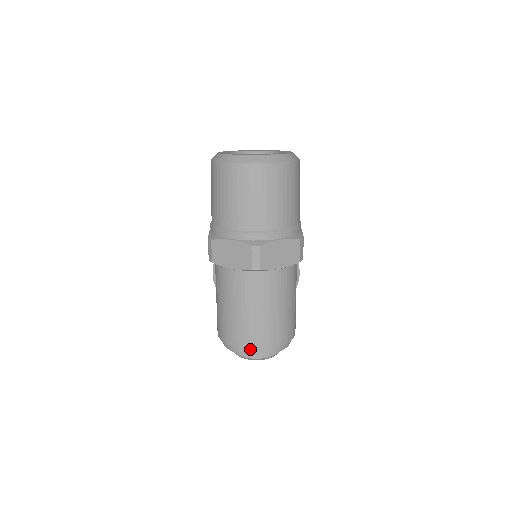
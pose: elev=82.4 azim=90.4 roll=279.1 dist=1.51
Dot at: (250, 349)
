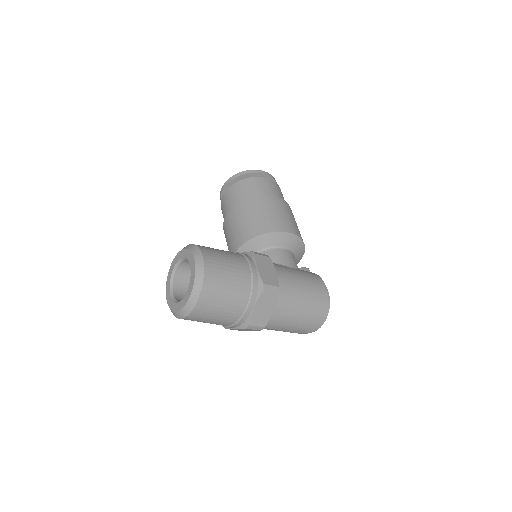
Dot at: occluded
